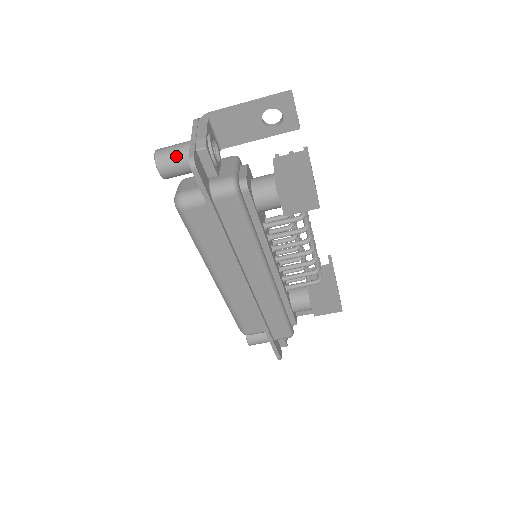
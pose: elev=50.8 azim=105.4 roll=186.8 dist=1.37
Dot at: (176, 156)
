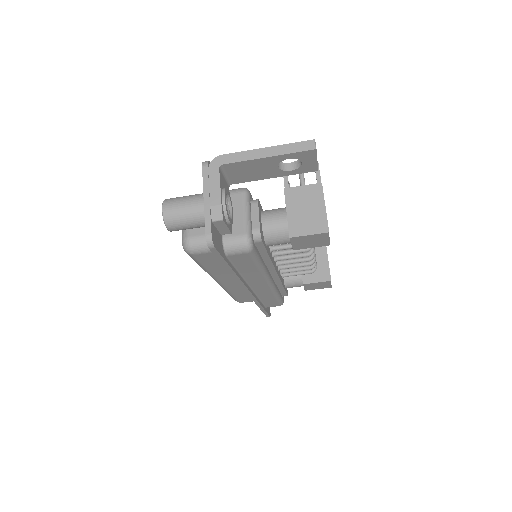
Dot at: (187, 218)
